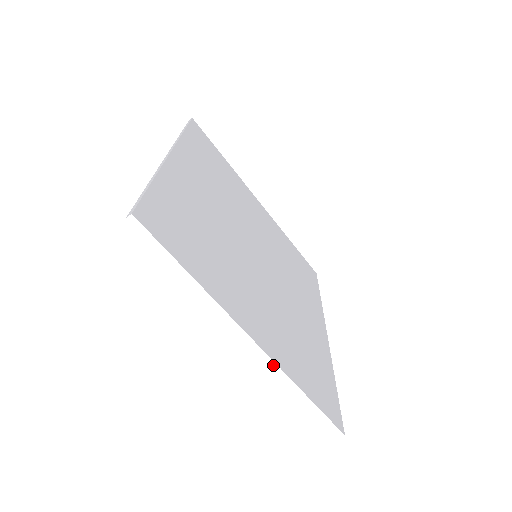
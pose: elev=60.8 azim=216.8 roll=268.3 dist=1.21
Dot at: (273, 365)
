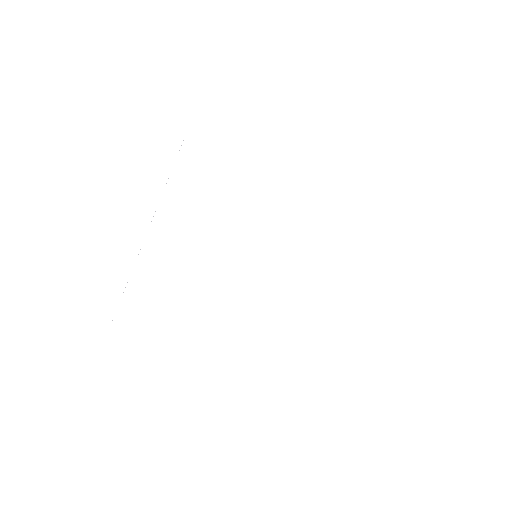
Dot at: occluded
